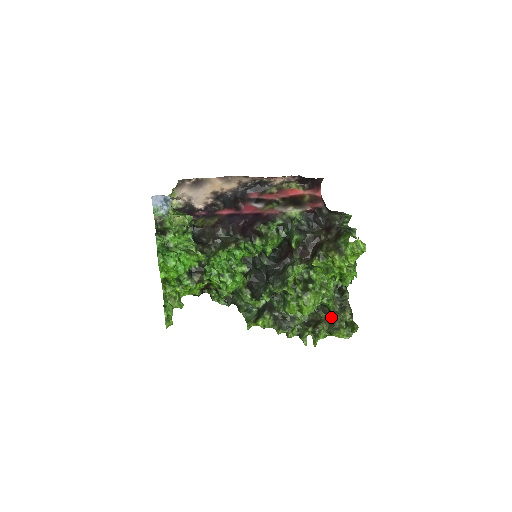
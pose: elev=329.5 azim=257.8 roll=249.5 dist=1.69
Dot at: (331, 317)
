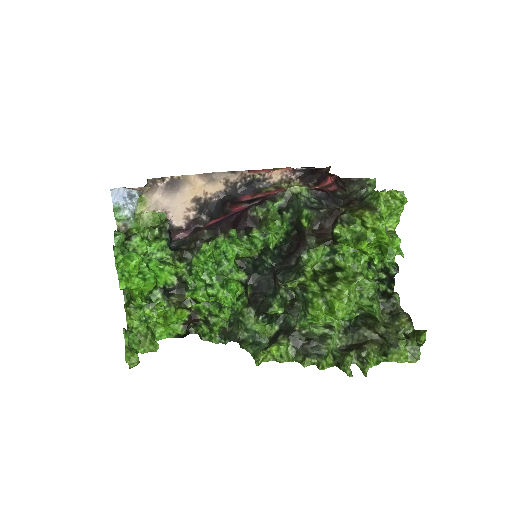
Dot at: (380, 329)
